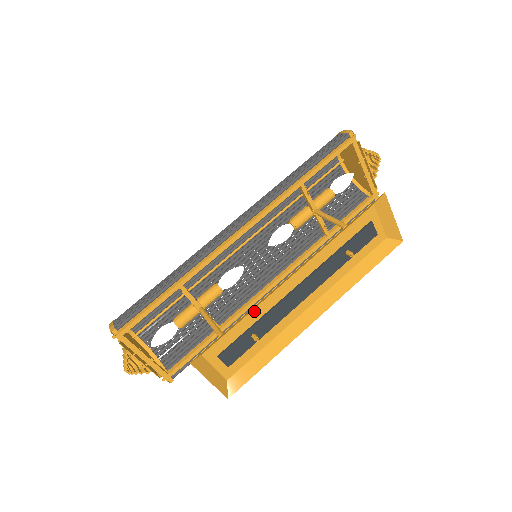
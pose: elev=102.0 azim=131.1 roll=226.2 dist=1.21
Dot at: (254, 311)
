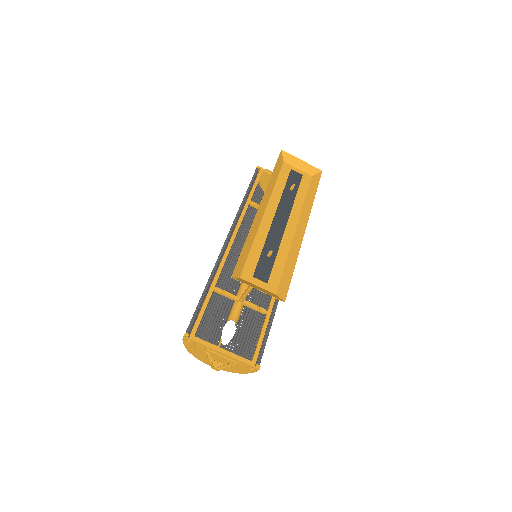
Dot at: (256, 240)
